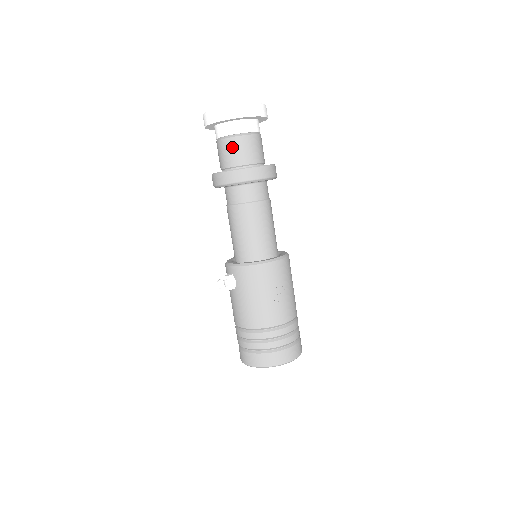
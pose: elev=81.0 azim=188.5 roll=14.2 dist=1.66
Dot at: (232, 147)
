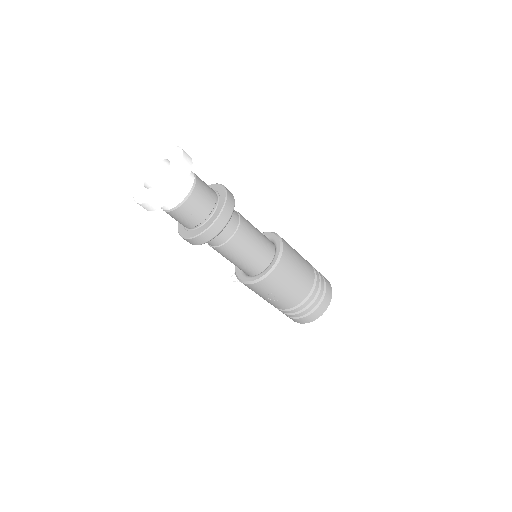
Dot at: occluded
